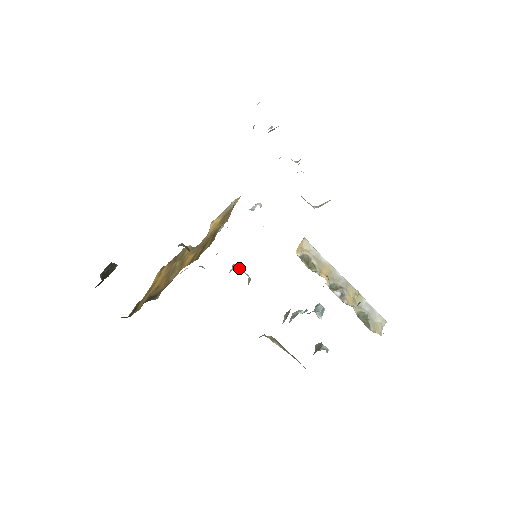
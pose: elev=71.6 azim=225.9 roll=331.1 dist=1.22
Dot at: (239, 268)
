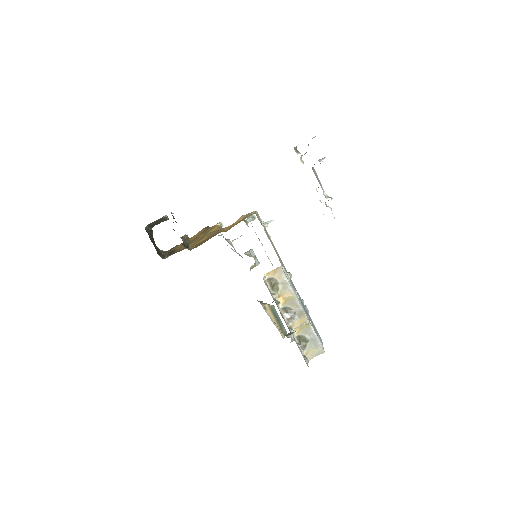
Dot at: (252, 254)
